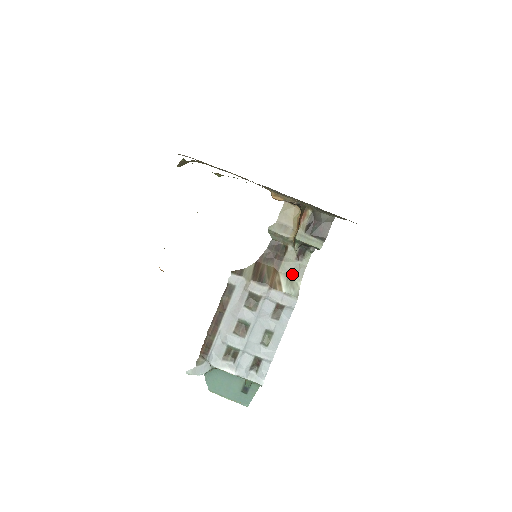
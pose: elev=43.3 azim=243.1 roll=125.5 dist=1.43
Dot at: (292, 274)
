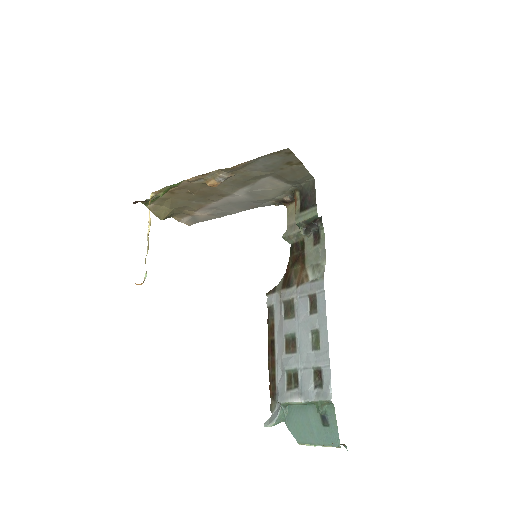
Dot at: (316, 261)
